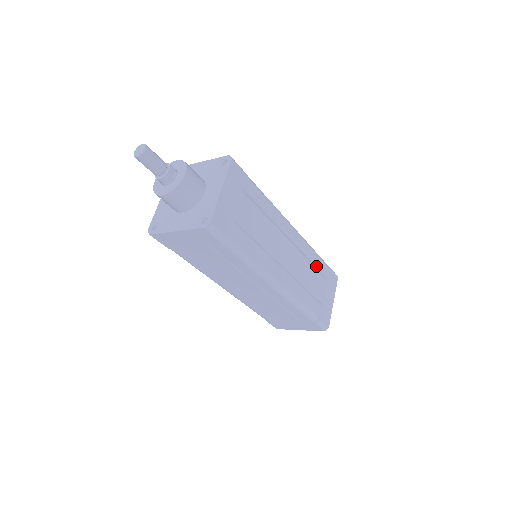
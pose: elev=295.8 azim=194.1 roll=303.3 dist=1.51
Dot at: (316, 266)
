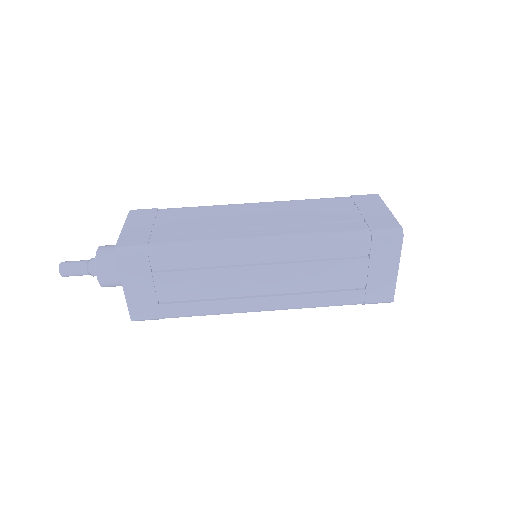
Dot at: (334, 255)
